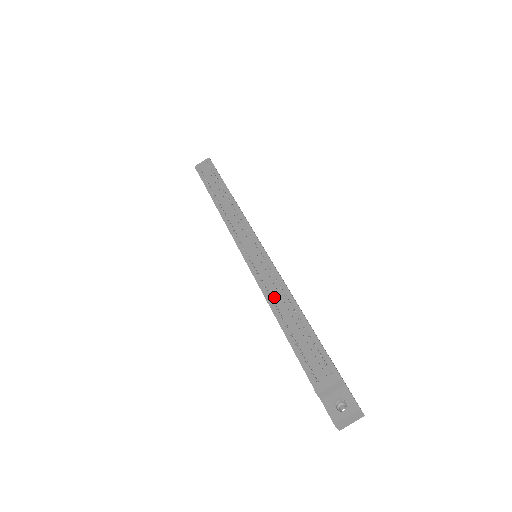
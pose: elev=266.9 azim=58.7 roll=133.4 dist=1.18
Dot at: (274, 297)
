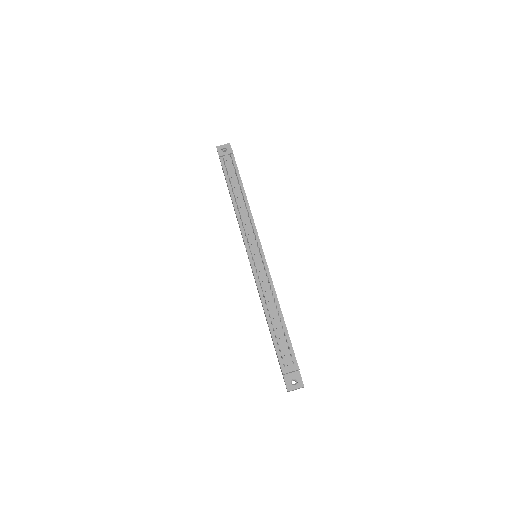
Dot at: (267, 299)
